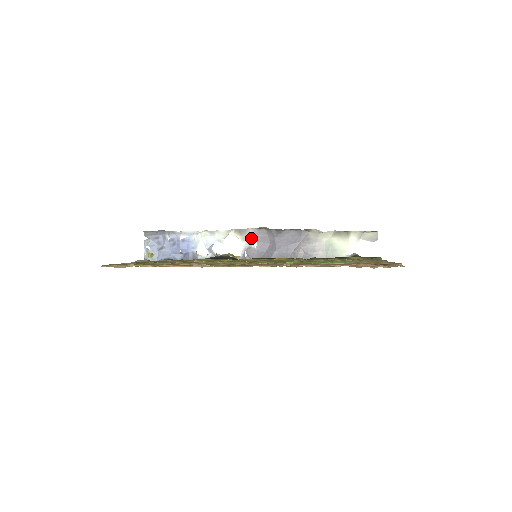
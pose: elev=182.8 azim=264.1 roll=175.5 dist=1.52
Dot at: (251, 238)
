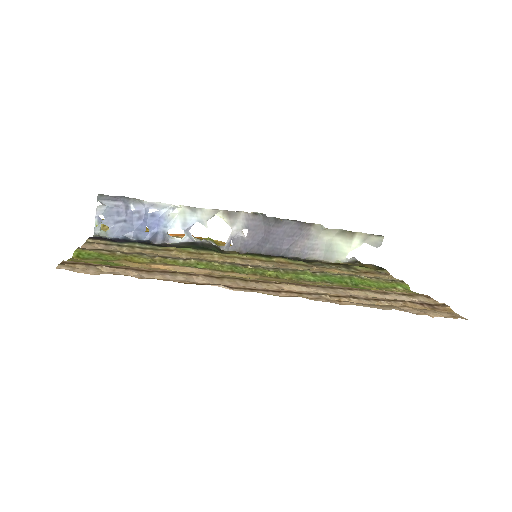
Dot at: (242, 224)
